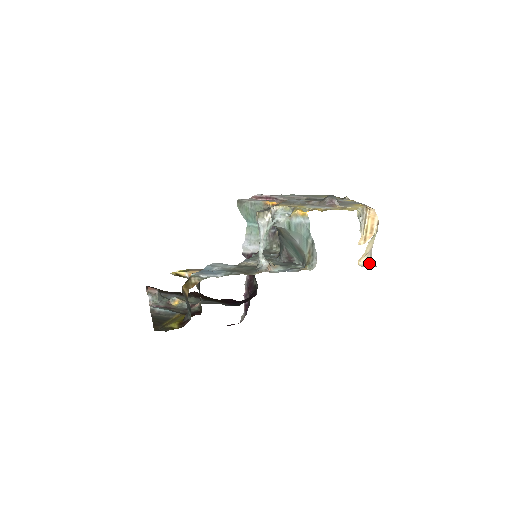
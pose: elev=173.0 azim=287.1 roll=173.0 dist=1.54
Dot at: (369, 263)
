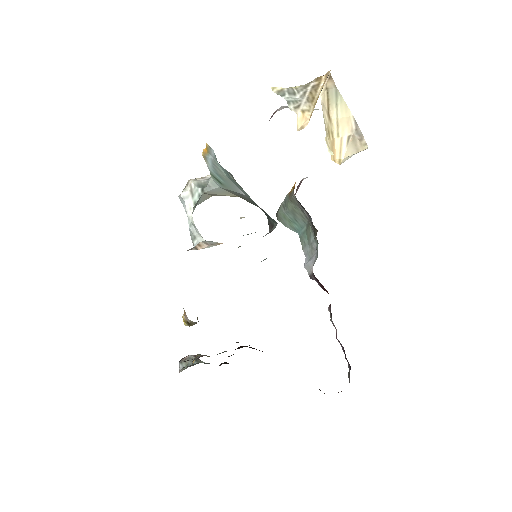
Dot at: (363, 150)
